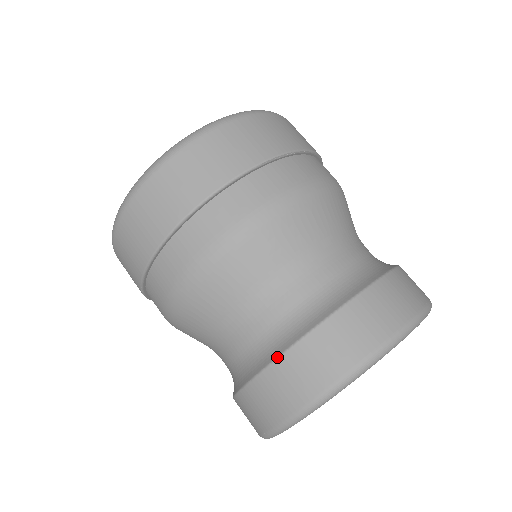
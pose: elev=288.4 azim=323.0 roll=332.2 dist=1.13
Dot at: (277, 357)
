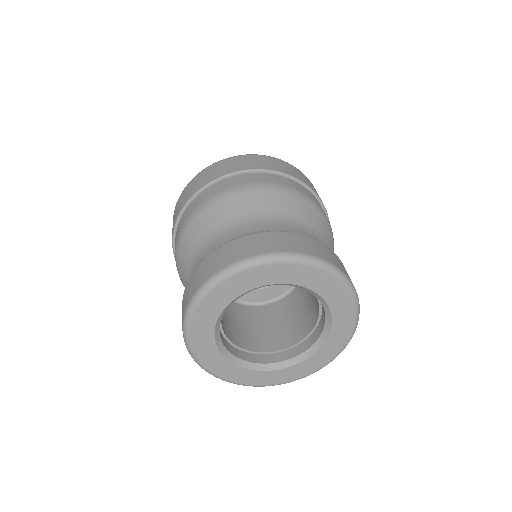
Dot at: (272, 231)
